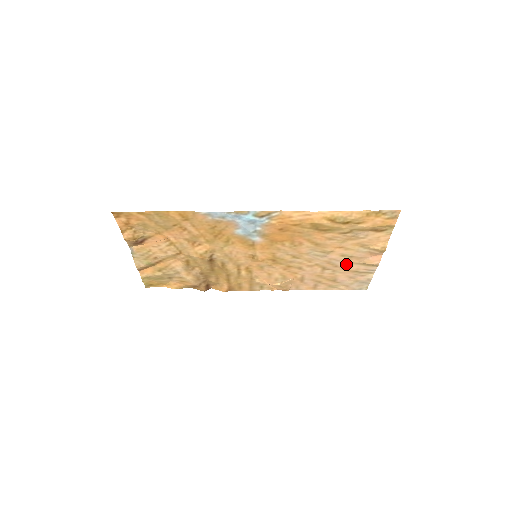
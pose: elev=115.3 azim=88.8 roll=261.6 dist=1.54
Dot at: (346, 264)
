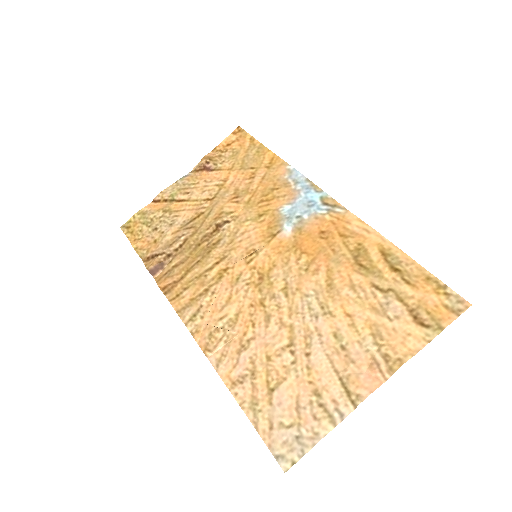
Dot at: (322, 361)
